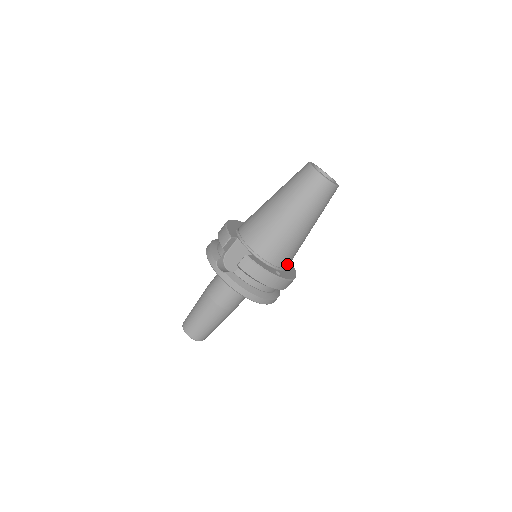
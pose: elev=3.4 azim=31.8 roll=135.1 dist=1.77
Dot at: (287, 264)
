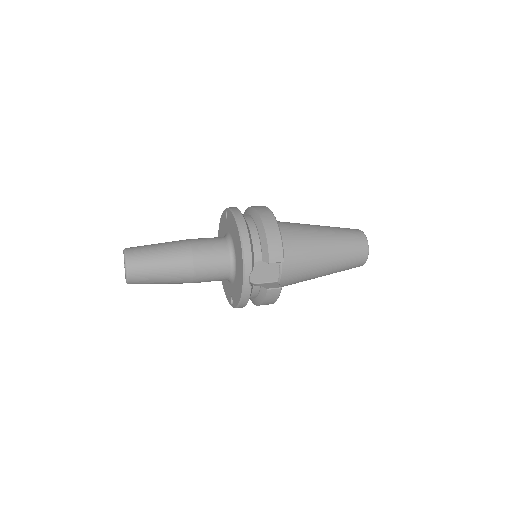
Dot at: occluded
